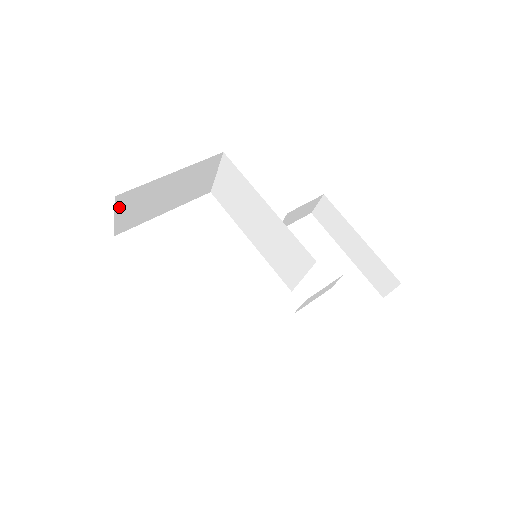
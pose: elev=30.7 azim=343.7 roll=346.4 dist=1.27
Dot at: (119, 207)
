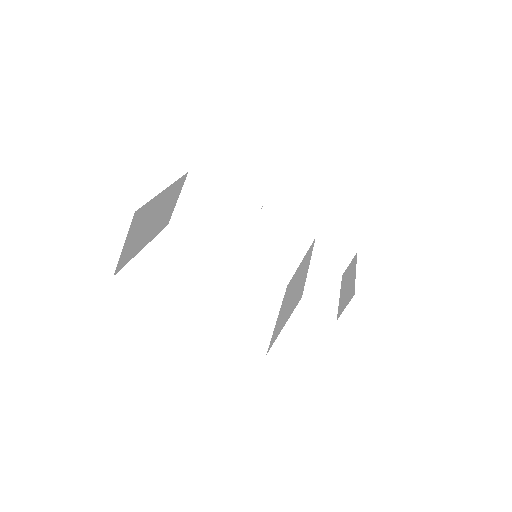
Dot at: (130, 230)
